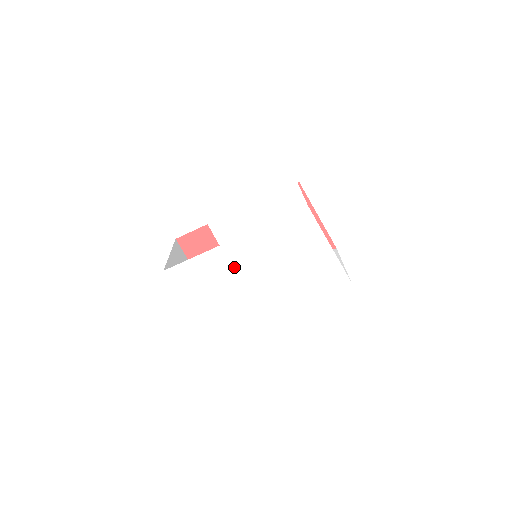
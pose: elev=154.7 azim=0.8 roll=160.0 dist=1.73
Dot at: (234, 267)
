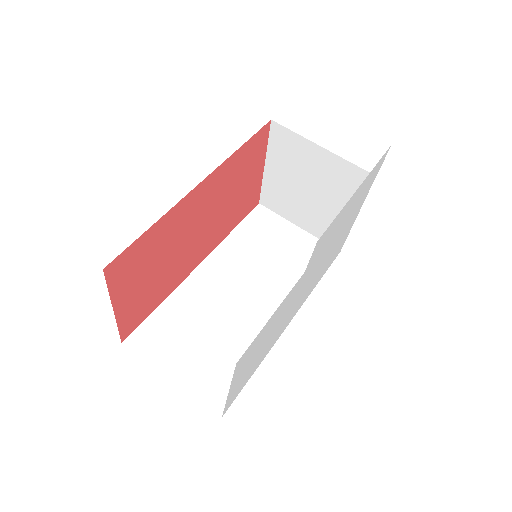
Dot at: (296, 295)
